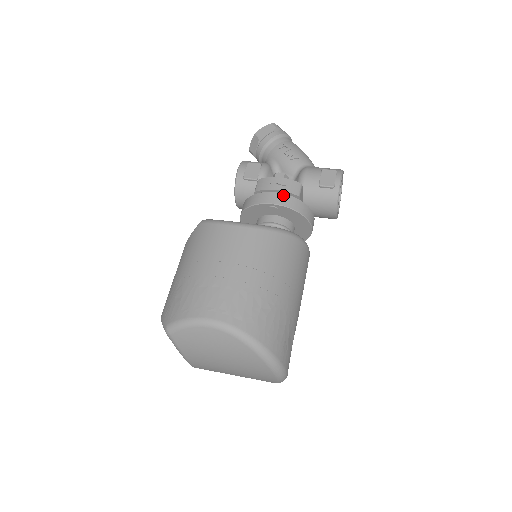
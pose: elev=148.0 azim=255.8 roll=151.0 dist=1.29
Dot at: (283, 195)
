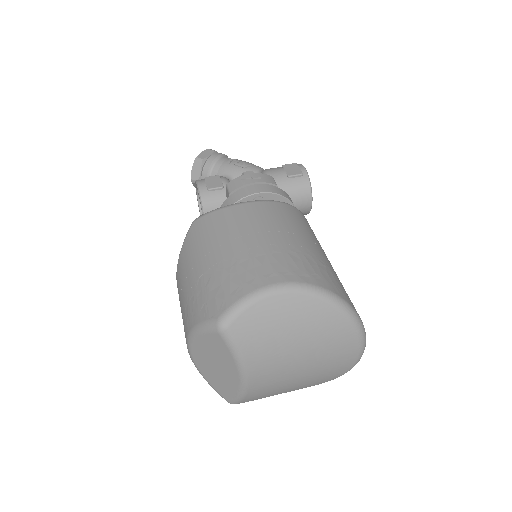
Dot at: (263, 185)
